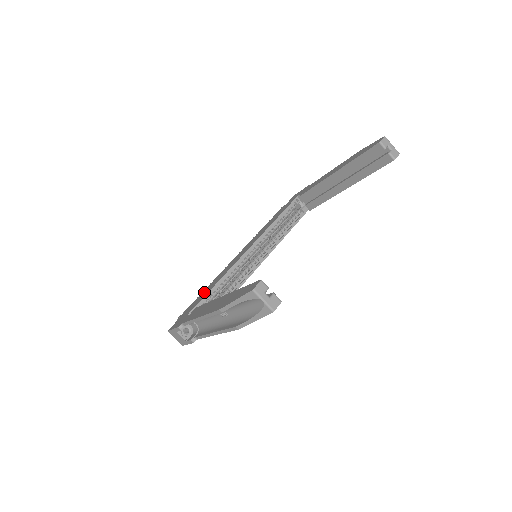
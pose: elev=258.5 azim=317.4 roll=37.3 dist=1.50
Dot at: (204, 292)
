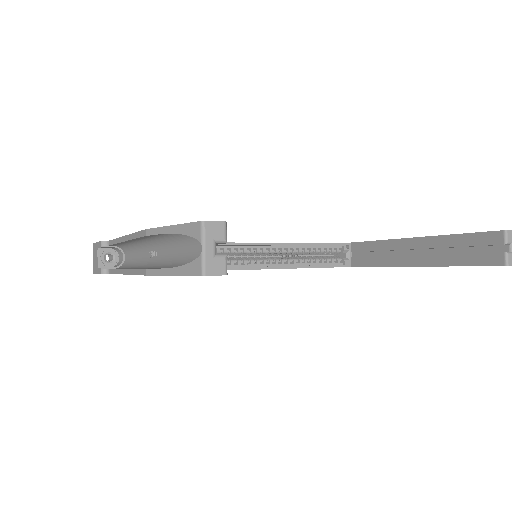
Dot at: occluded
